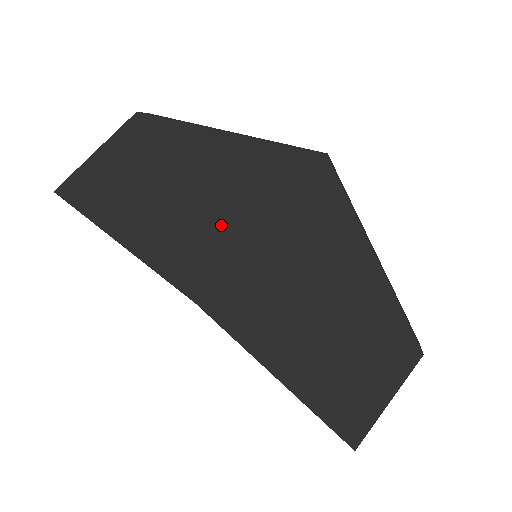
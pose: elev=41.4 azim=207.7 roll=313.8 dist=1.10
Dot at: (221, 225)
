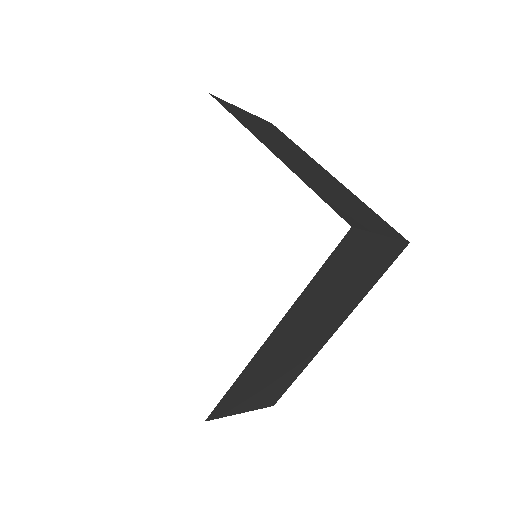
Dot at: (357, 215)
